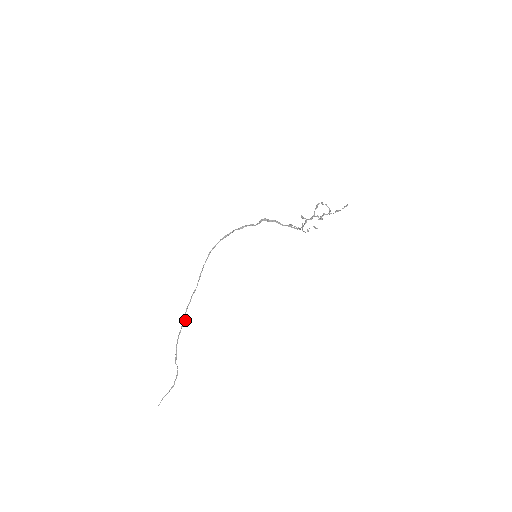
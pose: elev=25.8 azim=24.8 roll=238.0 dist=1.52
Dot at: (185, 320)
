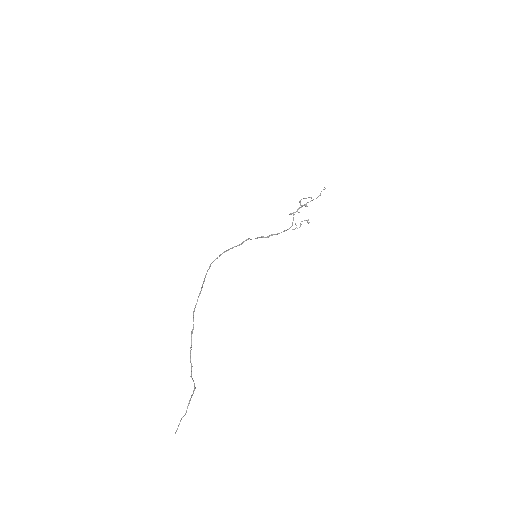
Dot at: (193, 324)
